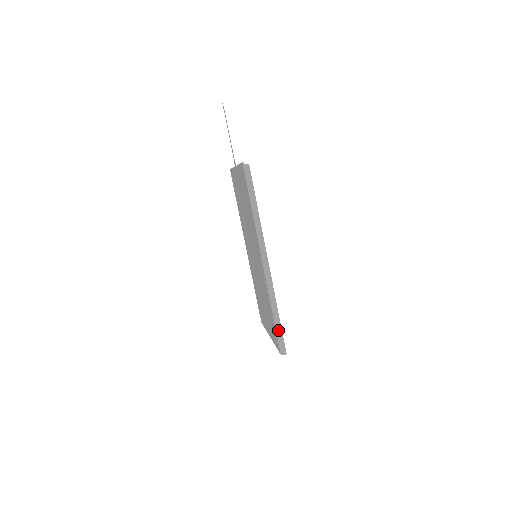
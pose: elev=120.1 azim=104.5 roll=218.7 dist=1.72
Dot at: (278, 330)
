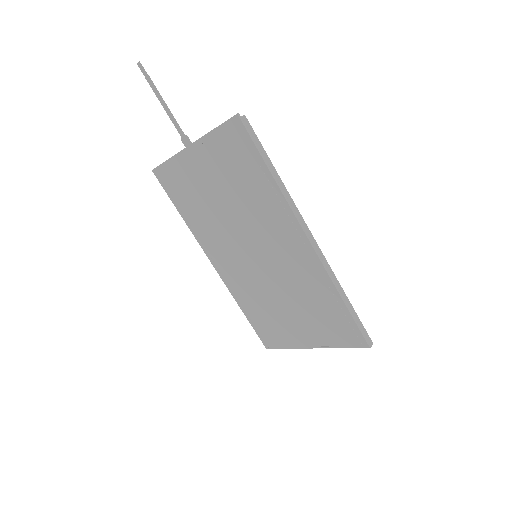
Dot at: (355, 318)
